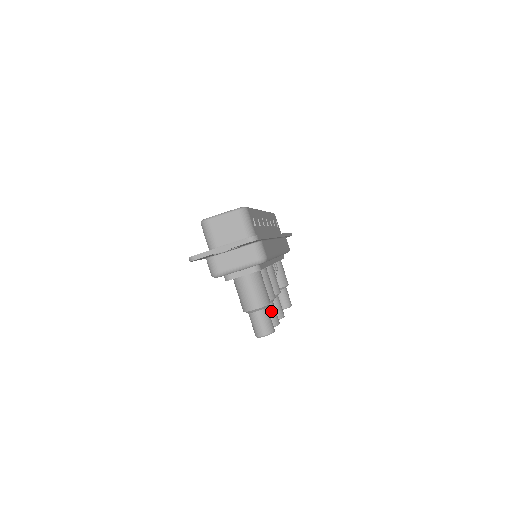
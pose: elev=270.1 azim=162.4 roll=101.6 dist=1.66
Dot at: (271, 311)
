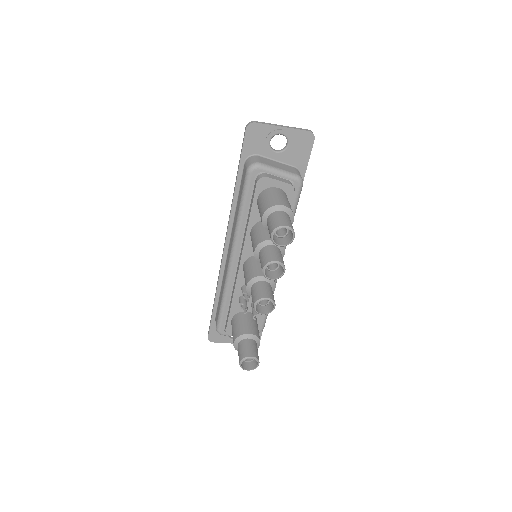
Dot at: (280, 254)
